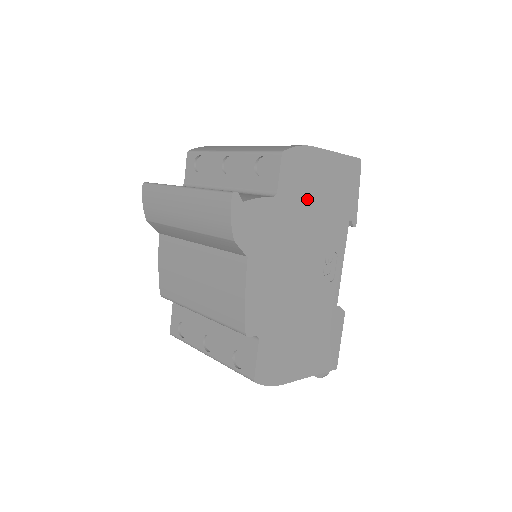
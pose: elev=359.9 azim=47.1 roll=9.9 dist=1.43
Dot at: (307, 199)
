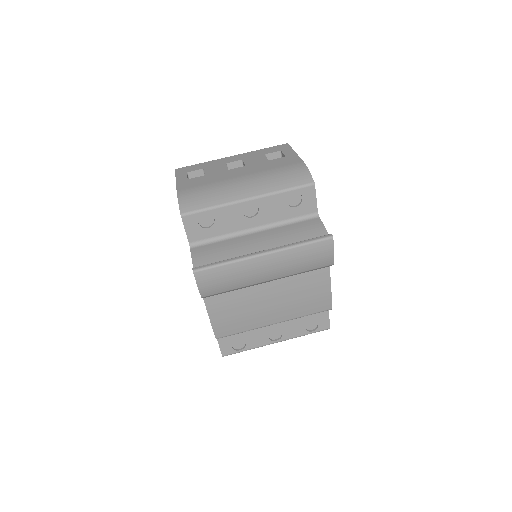
Dot at: occluded
